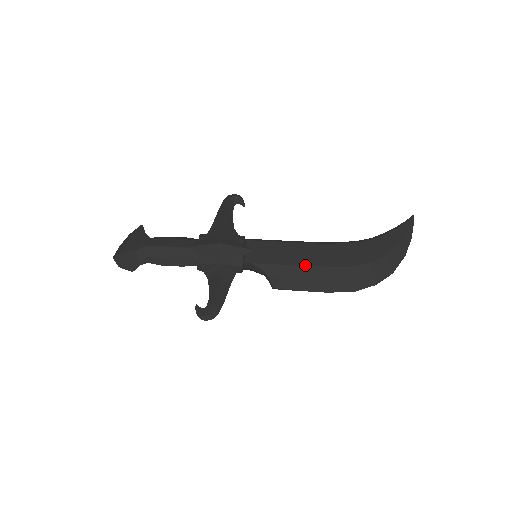
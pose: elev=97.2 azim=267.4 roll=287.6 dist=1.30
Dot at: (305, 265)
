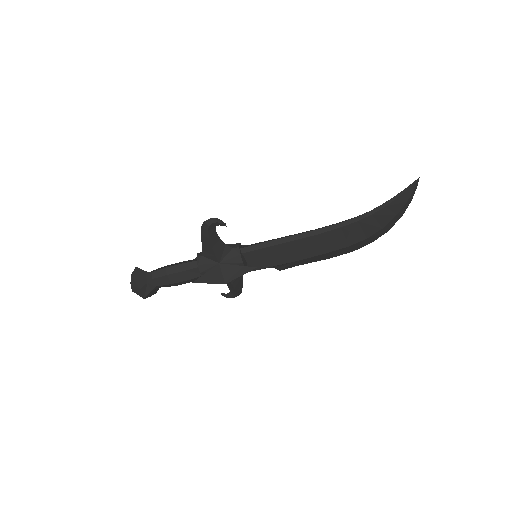
Dot at: (305, 259)
